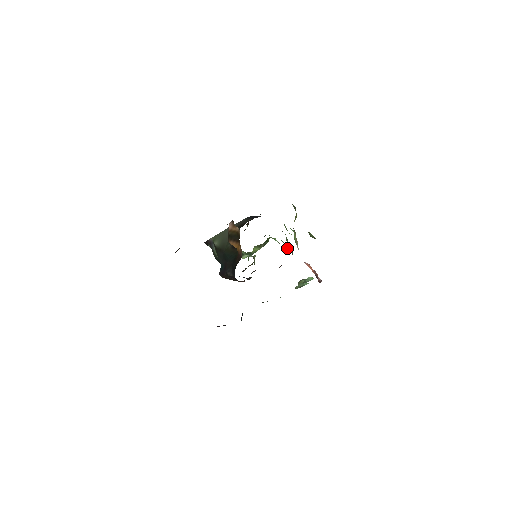
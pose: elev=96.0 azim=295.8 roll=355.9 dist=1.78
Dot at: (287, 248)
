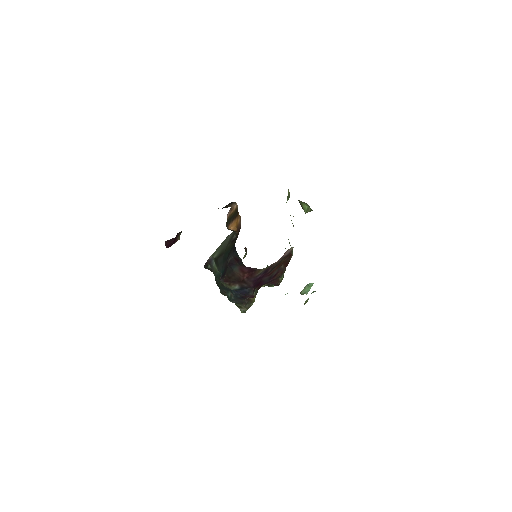
Dot at: occluded
